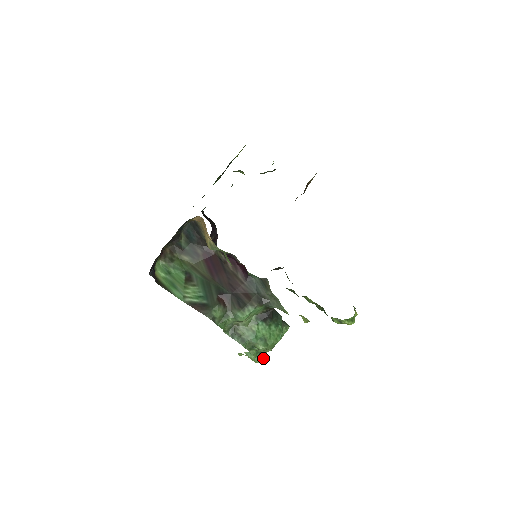
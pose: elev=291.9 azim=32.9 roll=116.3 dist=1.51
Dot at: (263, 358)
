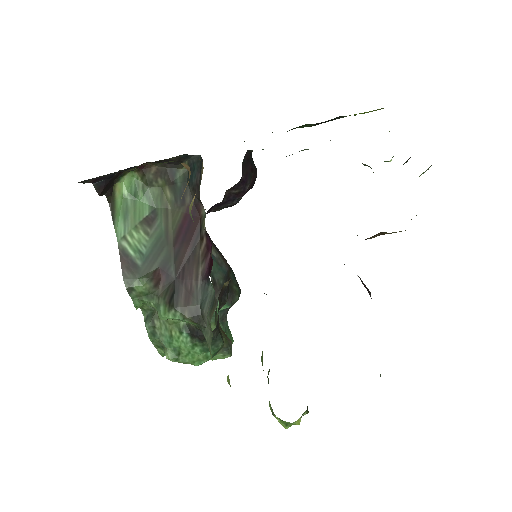
Dot at: occluded
